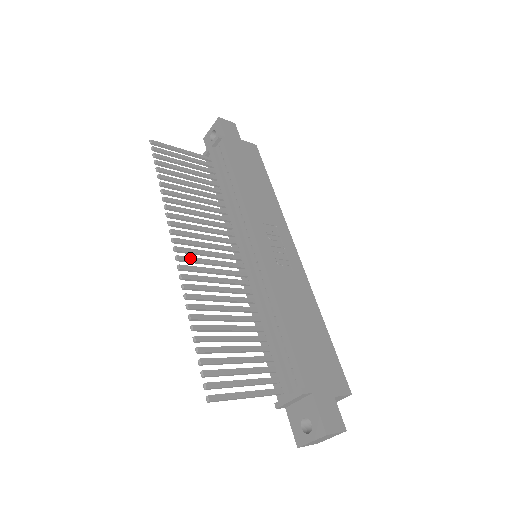
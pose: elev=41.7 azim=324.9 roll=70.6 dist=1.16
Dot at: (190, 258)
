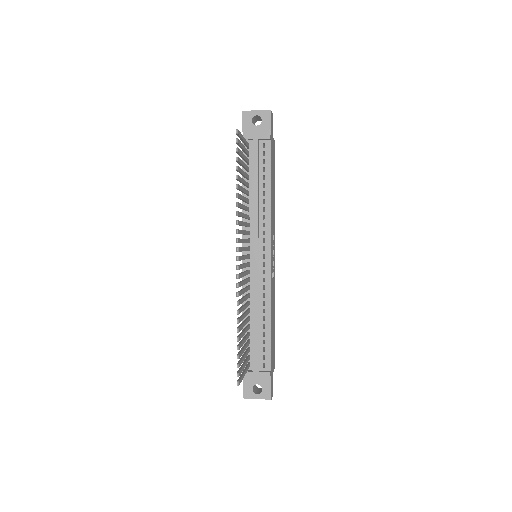
Dot at: (241, 266)
